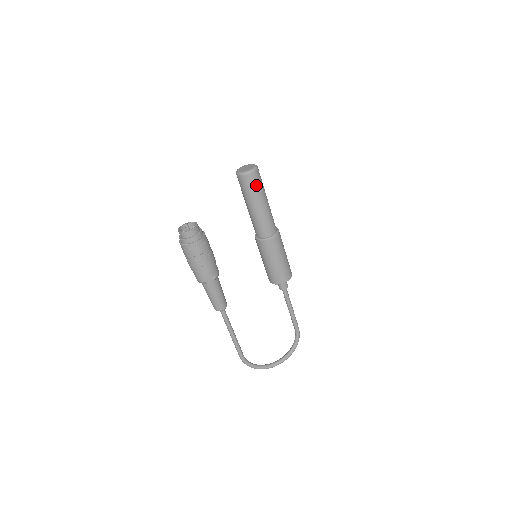
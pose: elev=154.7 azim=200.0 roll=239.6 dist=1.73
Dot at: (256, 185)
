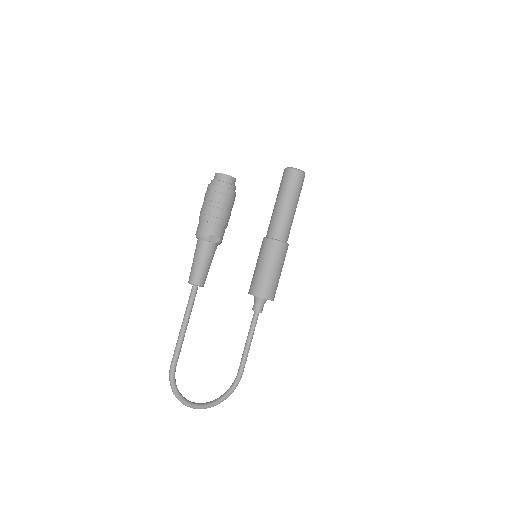
Dot at: (299, 186)
